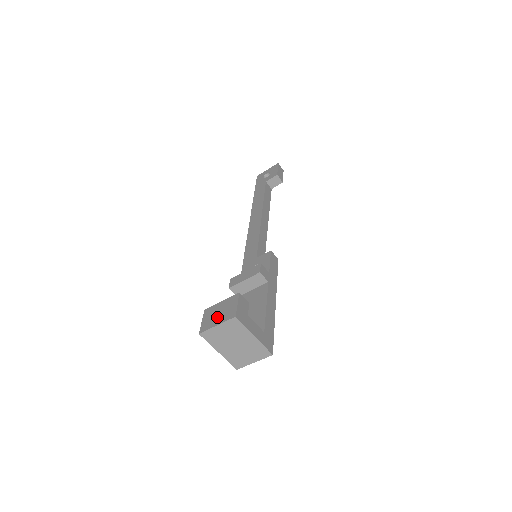
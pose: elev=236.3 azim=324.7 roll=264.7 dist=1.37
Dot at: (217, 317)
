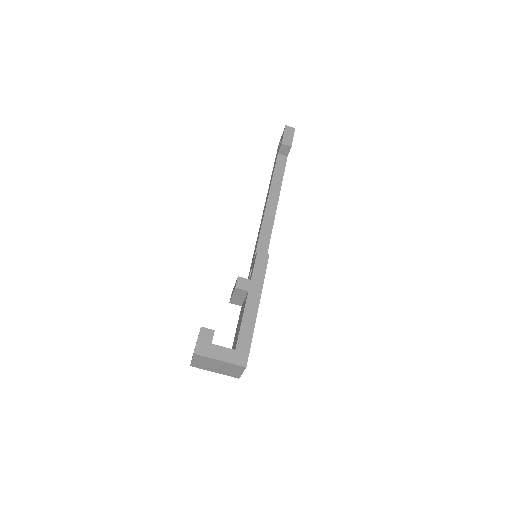
Dot at: occluded
